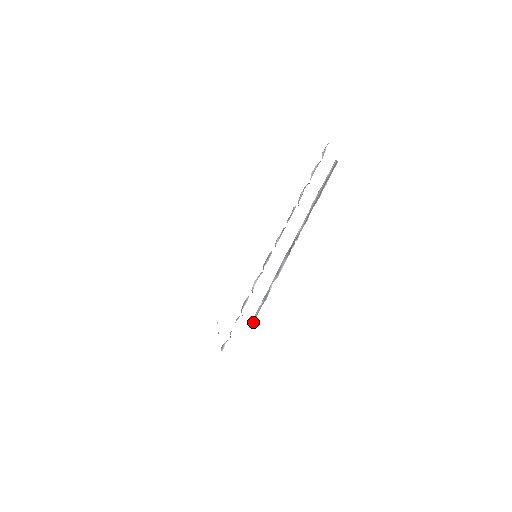
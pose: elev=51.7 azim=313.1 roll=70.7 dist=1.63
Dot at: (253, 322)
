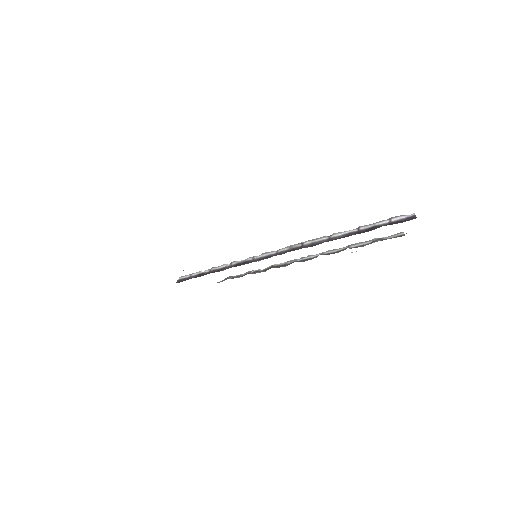
Dot at: occluded
